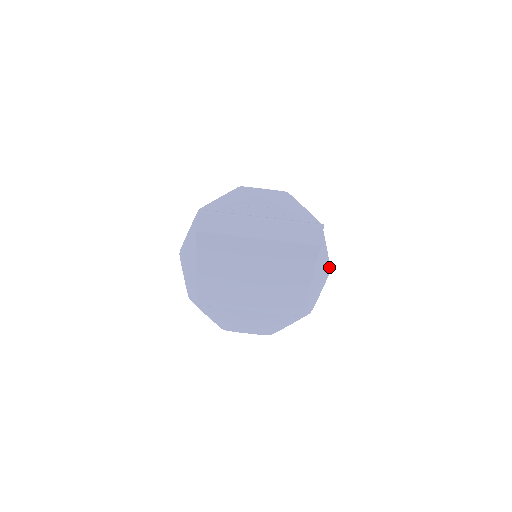
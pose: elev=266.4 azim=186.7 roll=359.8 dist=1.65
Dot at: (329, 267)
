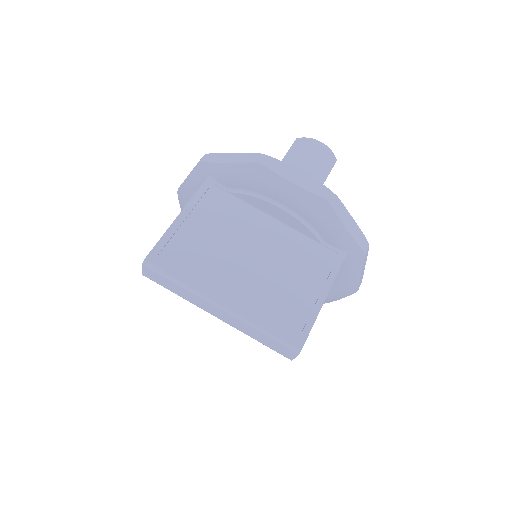
Dot at: (356, 289)
